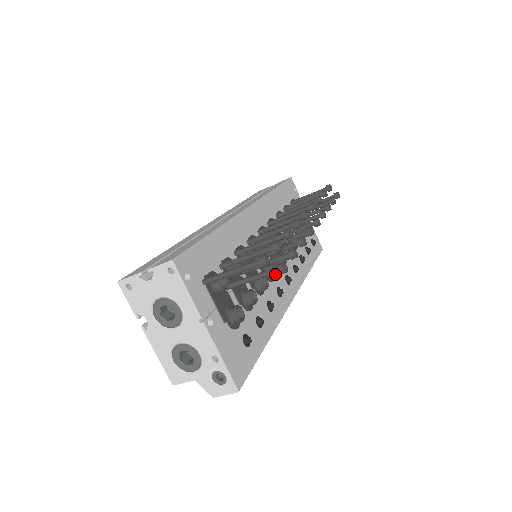
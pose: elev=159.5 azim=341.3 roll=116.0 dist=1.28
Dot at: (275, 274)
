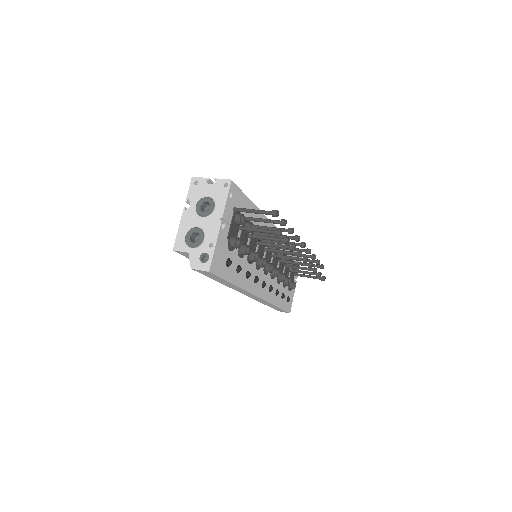
Dot at: (262, 264)
